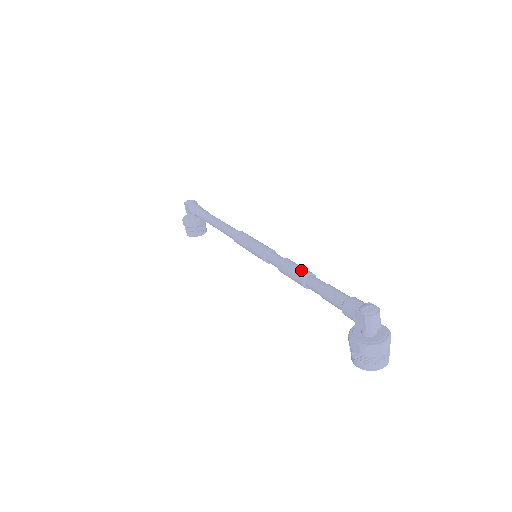
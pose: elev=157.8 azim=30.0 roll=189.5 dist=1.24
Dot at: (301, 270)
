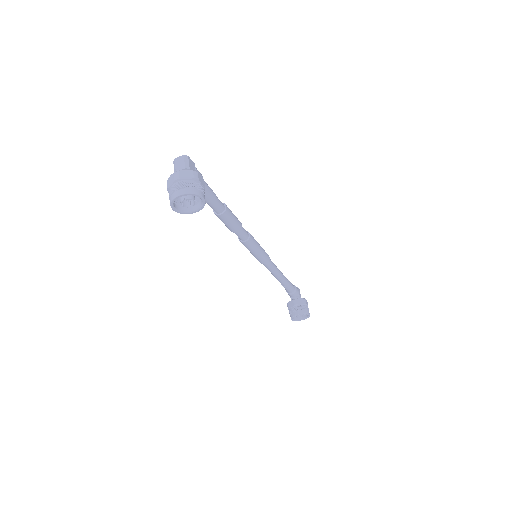
Dot at: occluded
